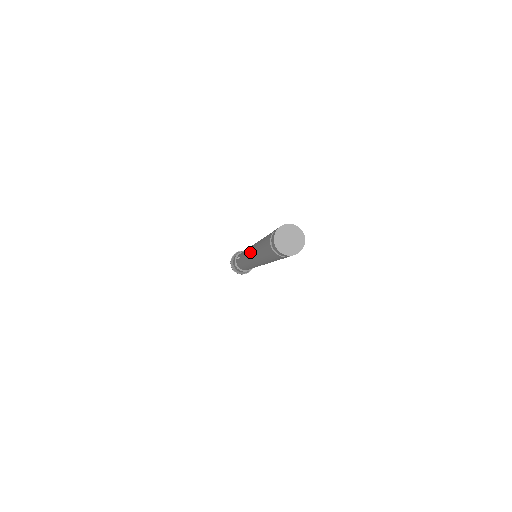
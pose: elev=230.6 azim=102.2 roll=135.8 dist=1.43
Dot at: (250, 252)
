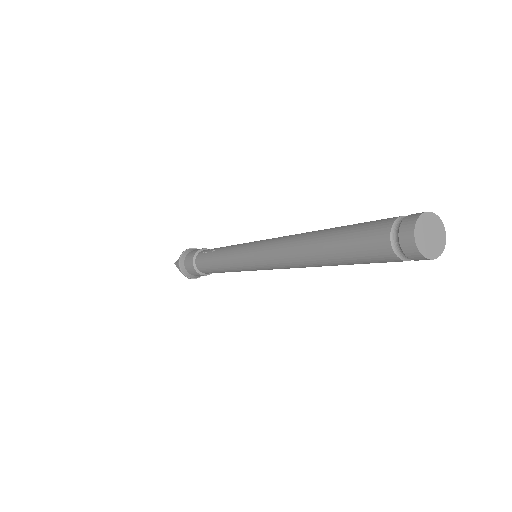
Dot at: (274, 241)
